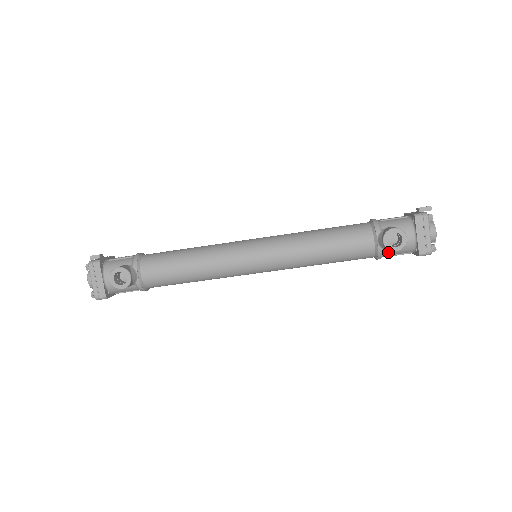
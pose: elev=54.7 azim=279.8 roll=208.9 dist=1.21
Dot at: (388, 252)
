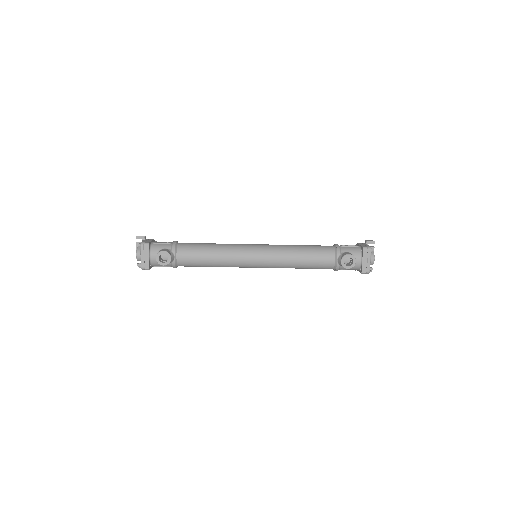
Dot at: (343, 268)
